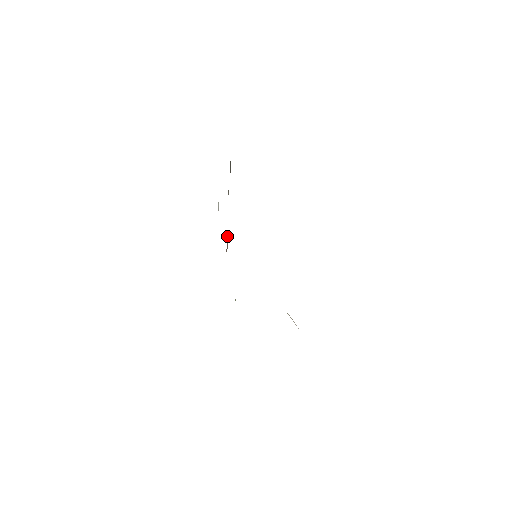
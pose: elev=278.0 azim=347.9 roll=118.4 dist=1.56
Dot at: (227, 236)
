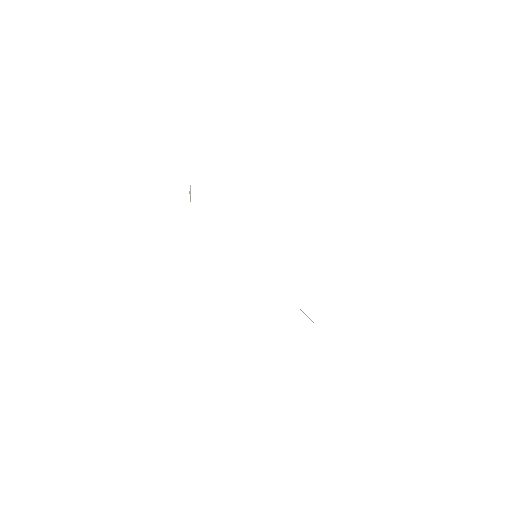
Dot at: occluded
